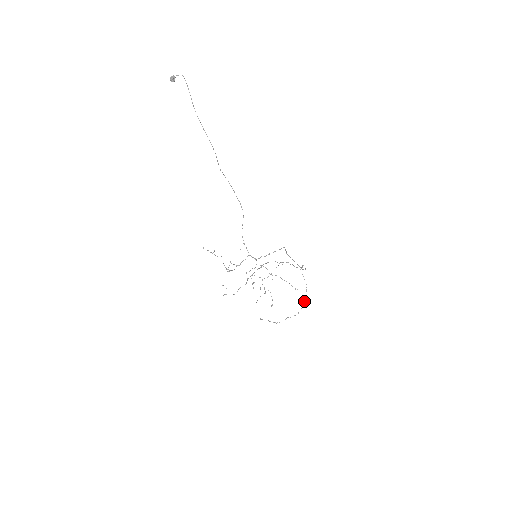
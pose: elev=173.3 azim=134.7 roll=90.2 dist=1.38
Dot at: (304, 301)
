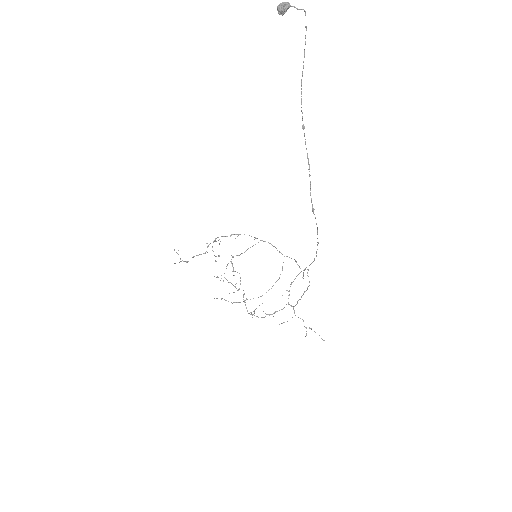
Dot at: (272, 286)
